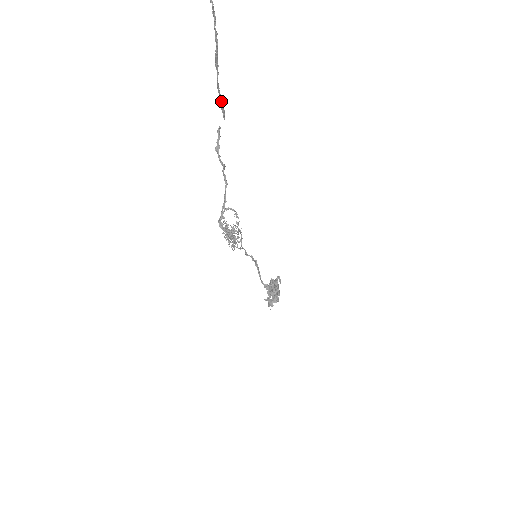
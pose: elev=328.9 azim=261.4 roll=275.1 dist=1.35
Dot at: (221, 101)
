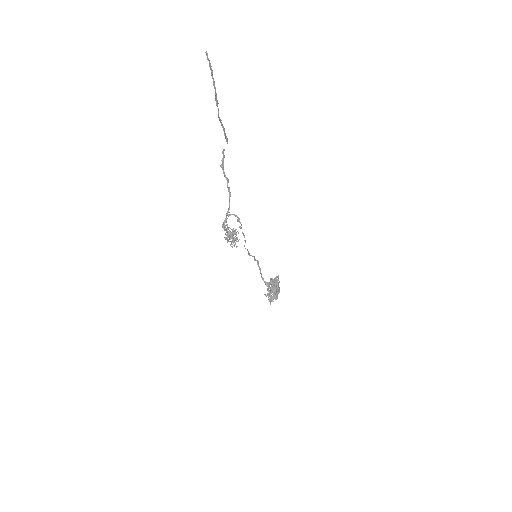
Dot at: (223, 129)
